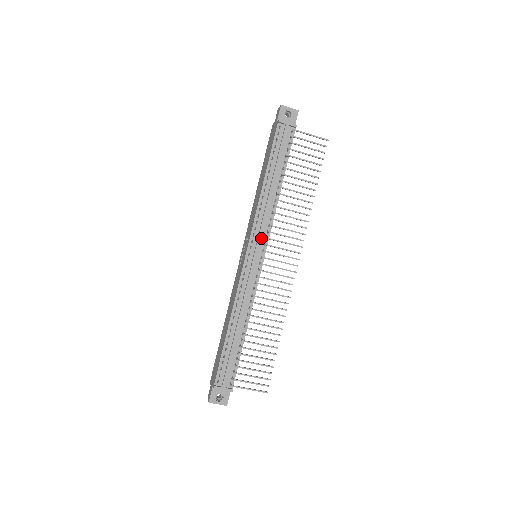
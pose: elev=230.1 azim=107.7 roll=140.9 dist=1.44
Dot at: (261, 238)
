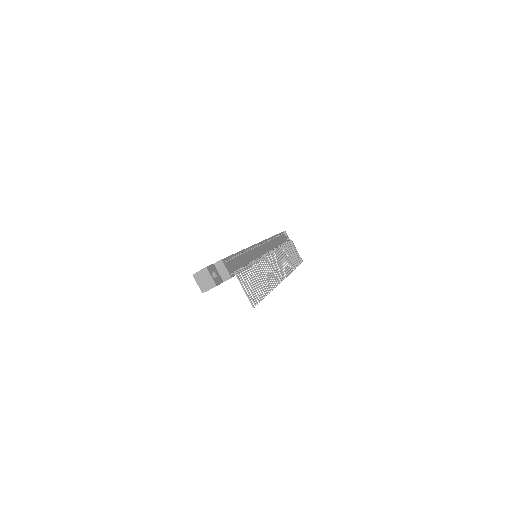
Dot at: (269, 247)
